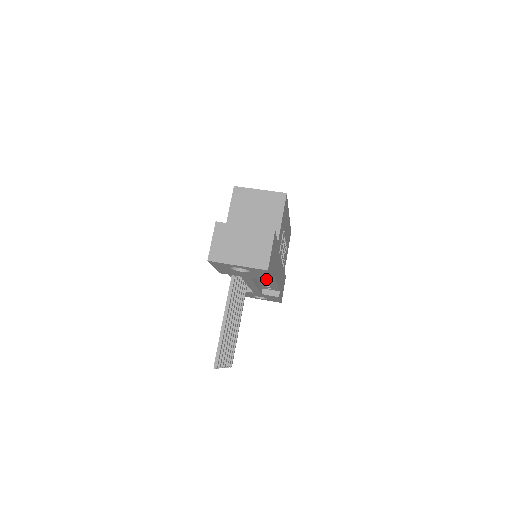
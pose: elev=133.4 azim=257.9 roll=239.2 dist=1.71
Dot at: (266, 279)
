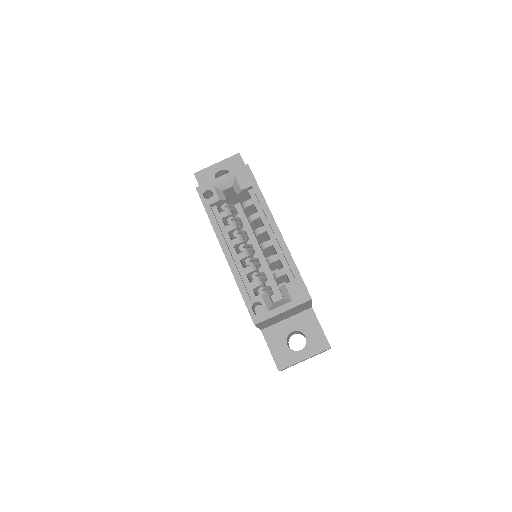
Dot at: occluded
